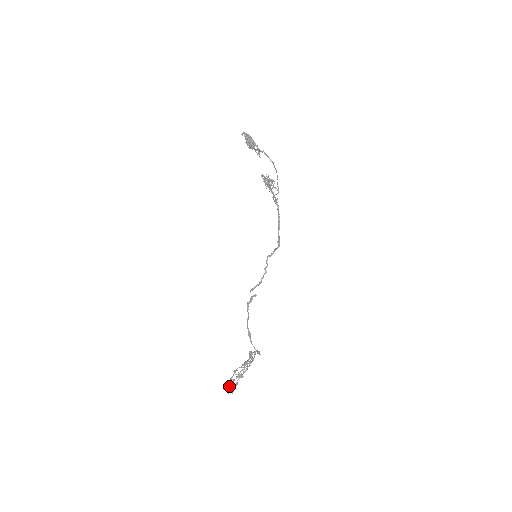
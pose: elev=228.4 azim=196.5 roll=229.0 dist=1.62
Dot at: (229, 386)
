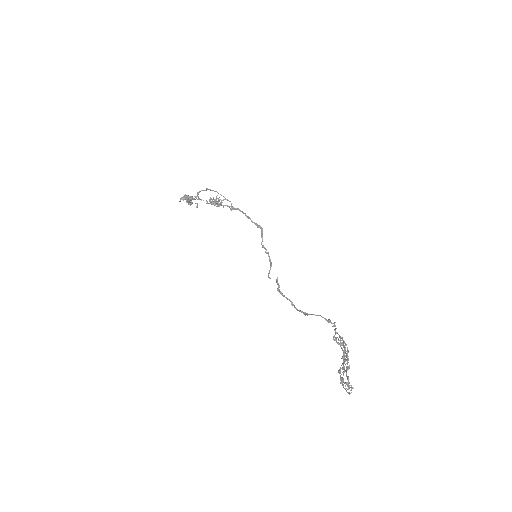
Dot at: (344, 388)
